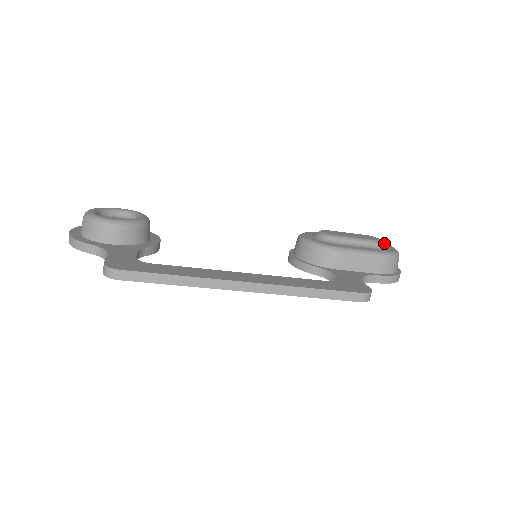
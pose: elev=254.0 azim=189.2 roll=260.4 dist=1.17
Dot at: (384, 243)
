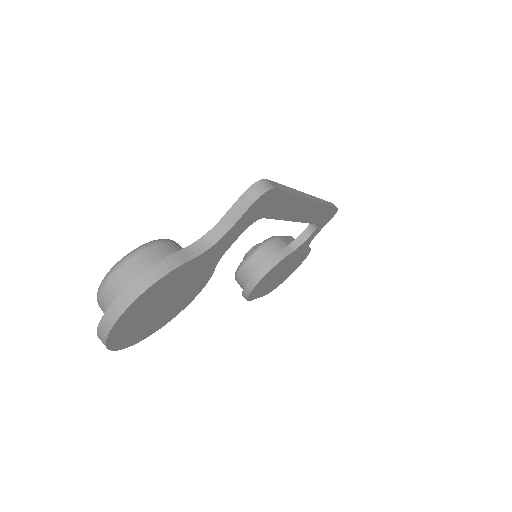
Dot at: occluded
